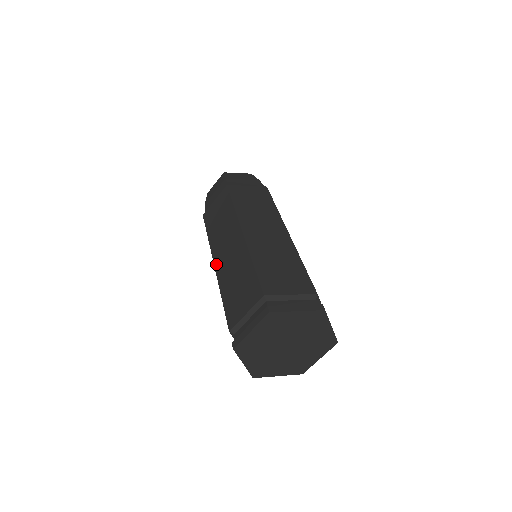
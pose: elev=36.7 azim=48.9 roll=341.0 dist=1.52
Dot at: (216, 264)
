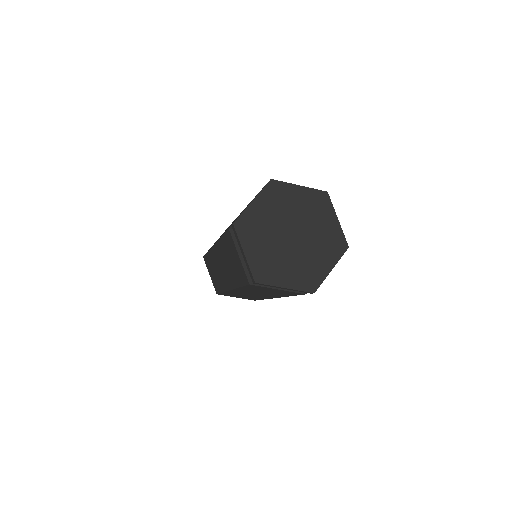
Dot at: occluded
